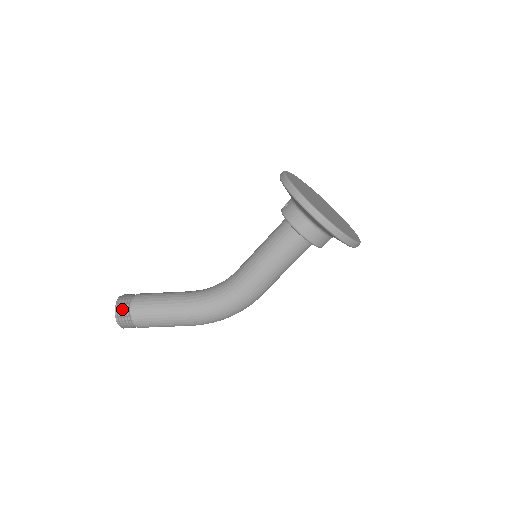
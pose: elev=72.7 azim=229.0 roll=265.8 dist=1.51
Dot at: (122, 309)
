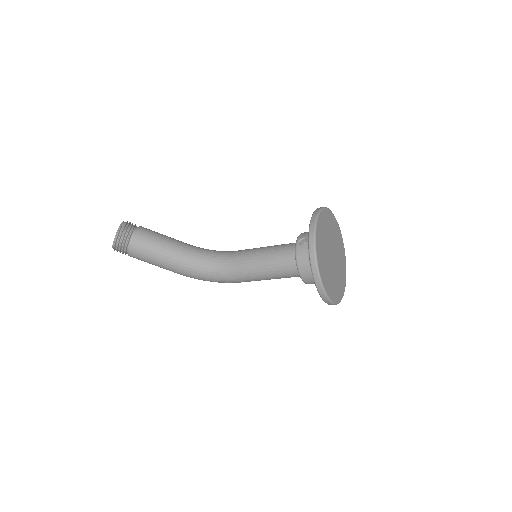
Dot at: (121, 243)
